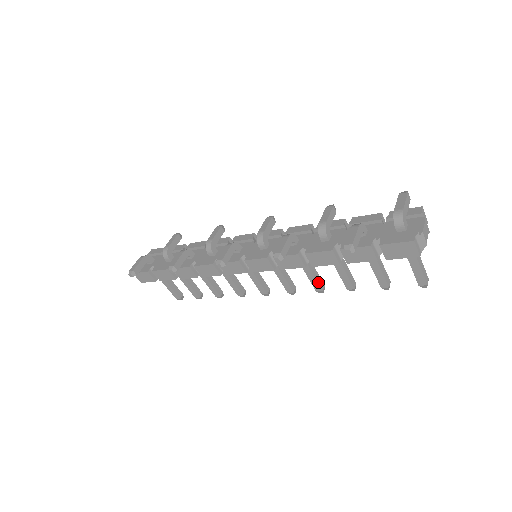
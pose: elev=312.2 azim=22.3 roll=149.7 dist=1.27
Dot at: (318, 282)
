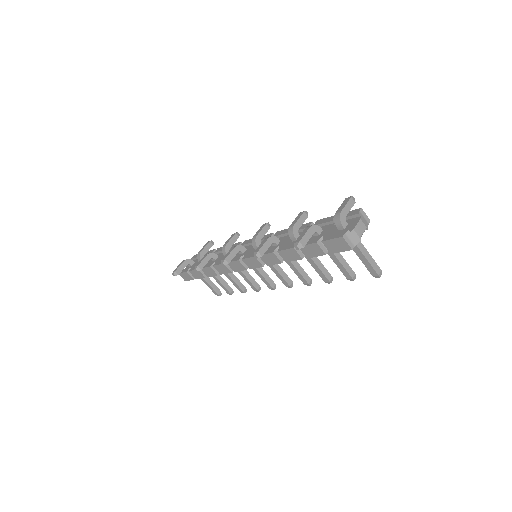
Dot at: (303, 276)
